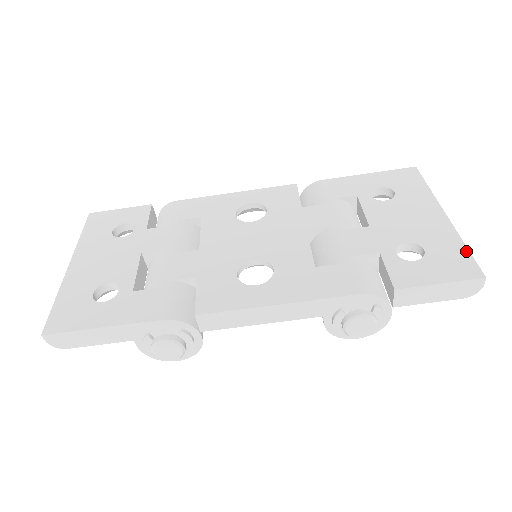
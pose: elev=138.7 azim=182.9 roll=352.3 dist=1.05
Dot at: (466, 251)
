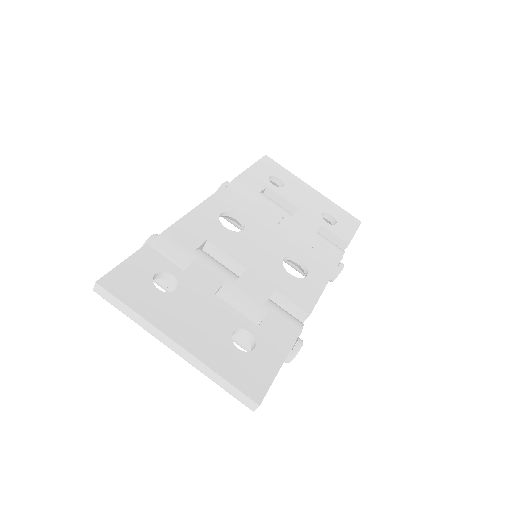
Dot at: (343, 210)
